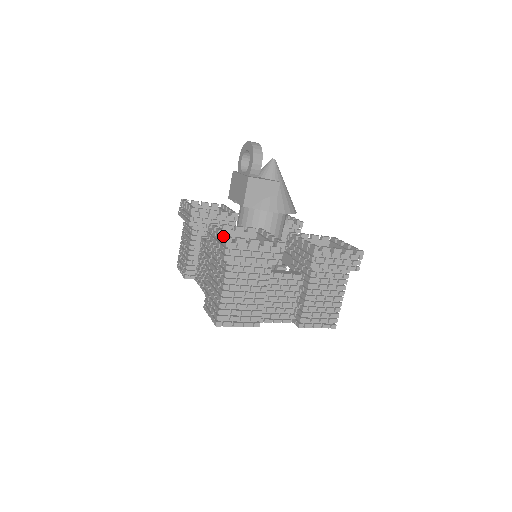
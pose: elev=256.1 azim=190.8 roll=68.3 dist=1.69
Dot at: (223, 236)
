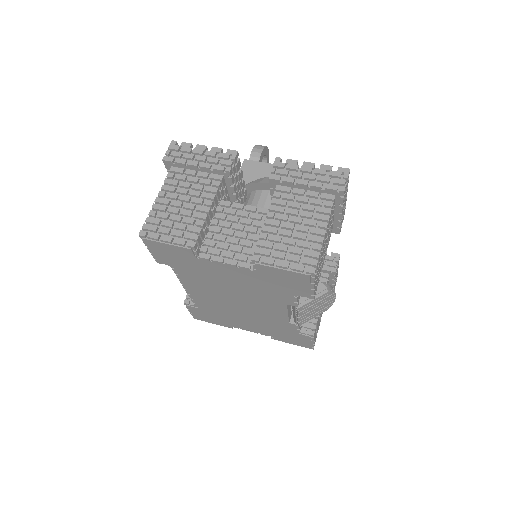
Dot at: occluded
